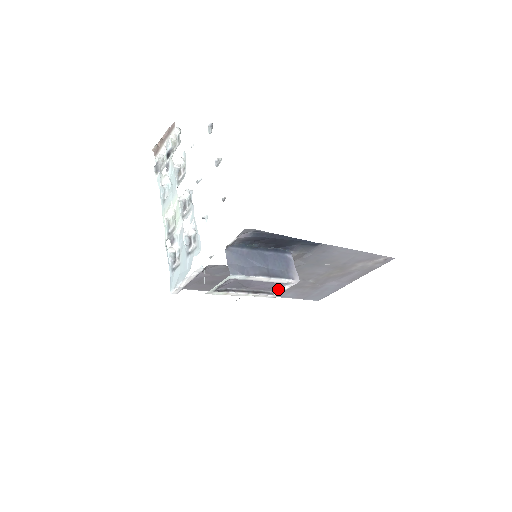
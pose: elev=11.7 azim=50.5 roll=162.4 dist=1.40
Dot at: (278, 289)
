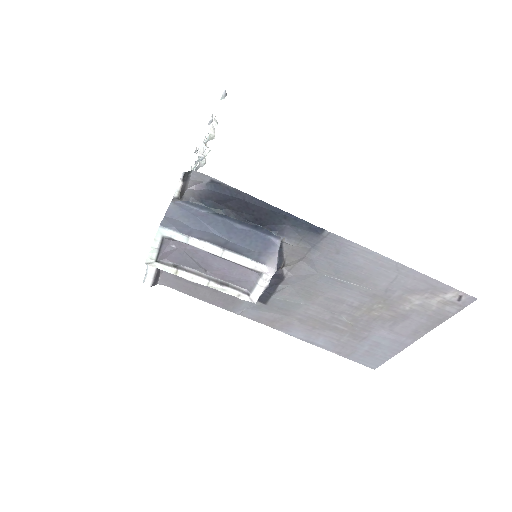
Dot at: (253, 285)
